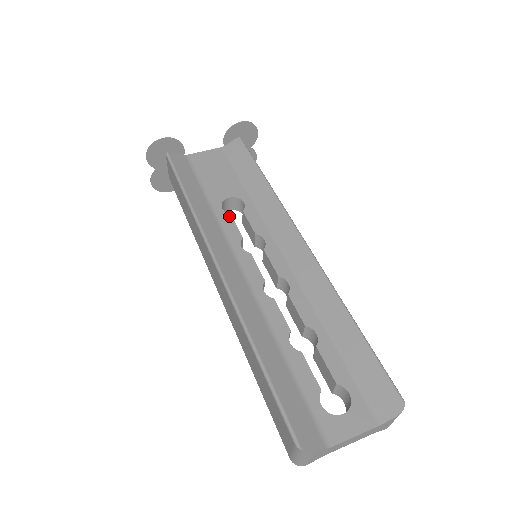
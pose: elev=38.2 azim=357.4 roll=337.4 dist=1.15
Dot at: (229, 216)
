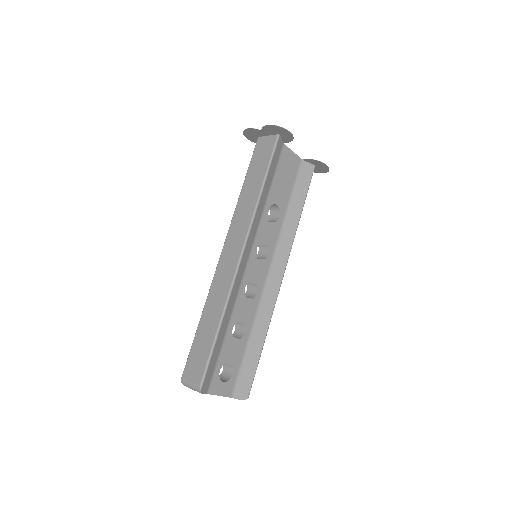
Dot at: (268, 219)
